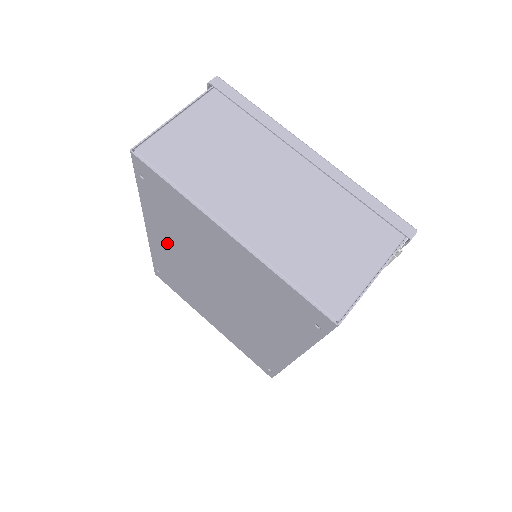
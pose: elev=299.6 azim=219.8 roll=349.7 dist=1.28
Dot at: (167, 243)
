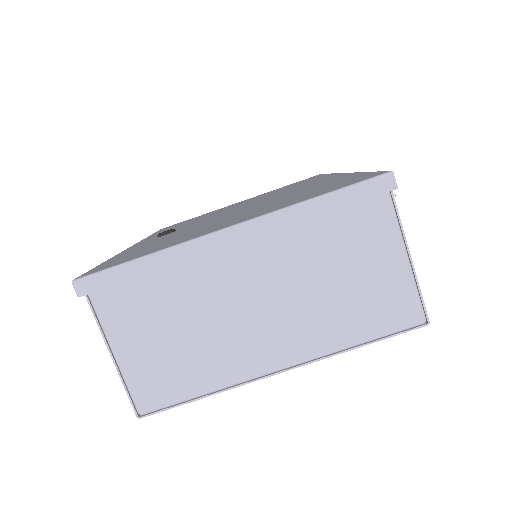
Dot at: occluded
